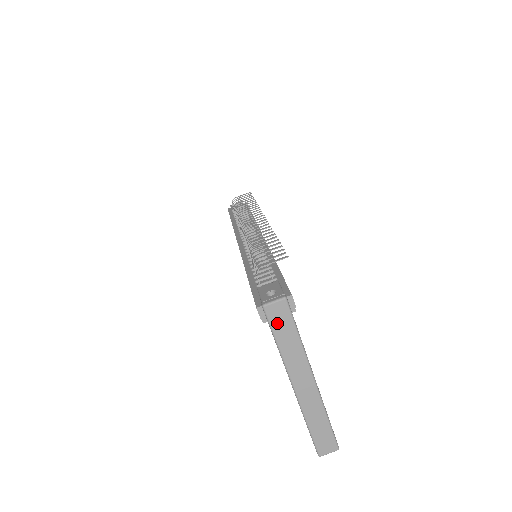
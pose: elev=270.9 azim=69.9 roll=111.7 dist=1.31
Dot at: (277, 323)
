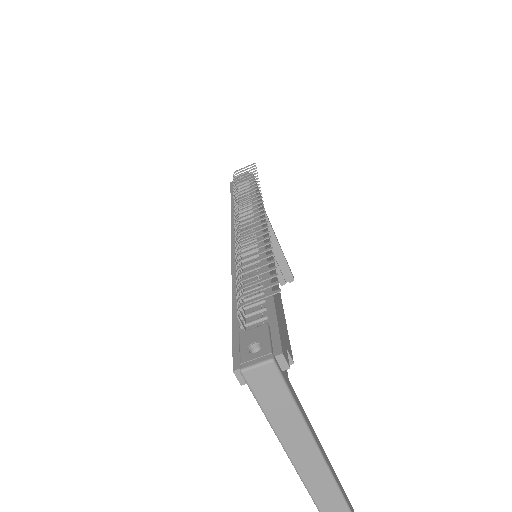
Dot at: (263, 391)
